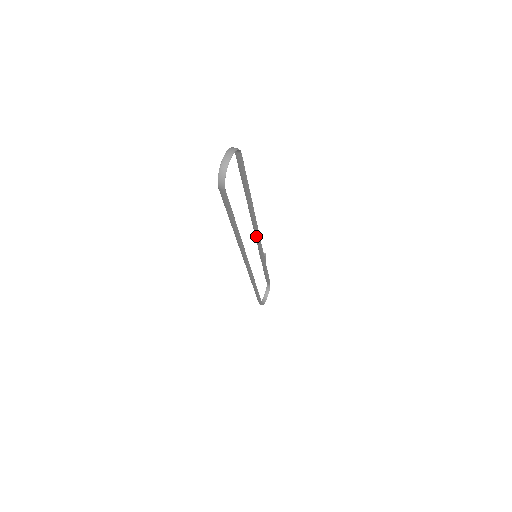
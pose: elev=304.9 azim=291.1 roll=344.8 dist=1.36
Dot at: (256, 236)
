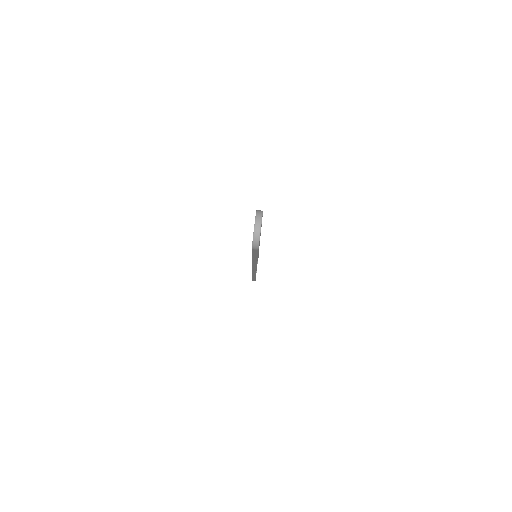
Dot at: occluded
